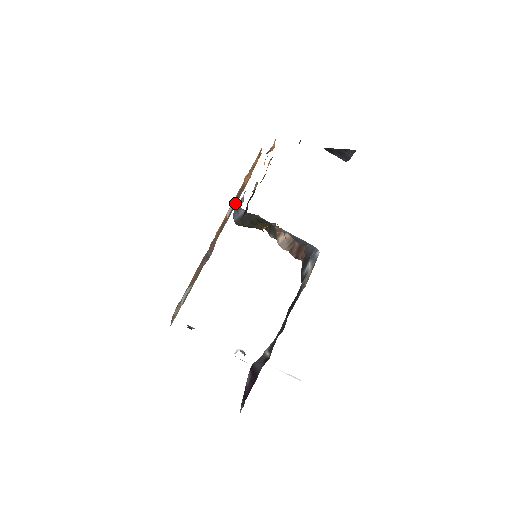
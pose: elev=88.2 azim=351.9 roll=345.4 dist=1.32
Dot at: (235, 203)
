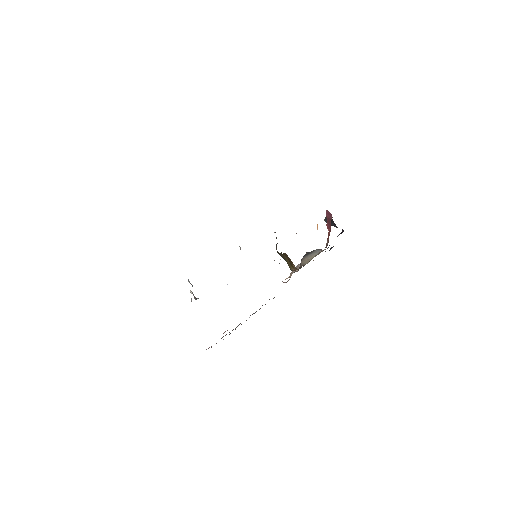
Dot at: occluded
